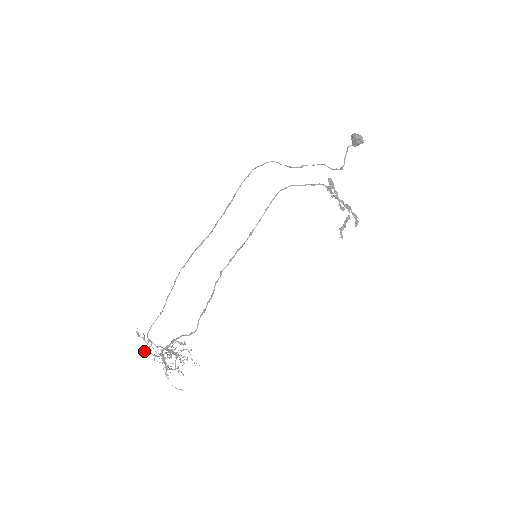
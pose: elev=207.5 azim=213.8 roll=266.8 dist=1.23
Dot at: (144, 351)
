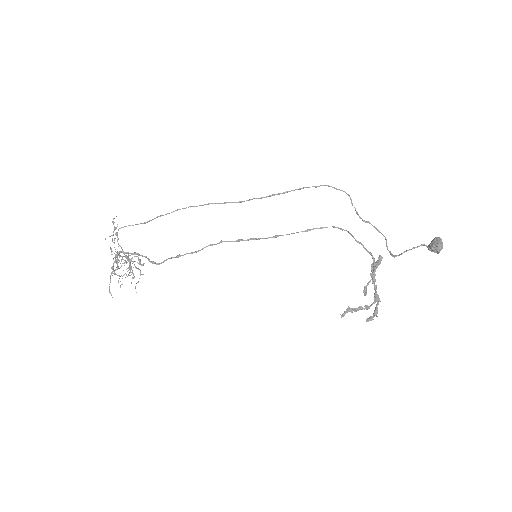
Dot at: occluded
